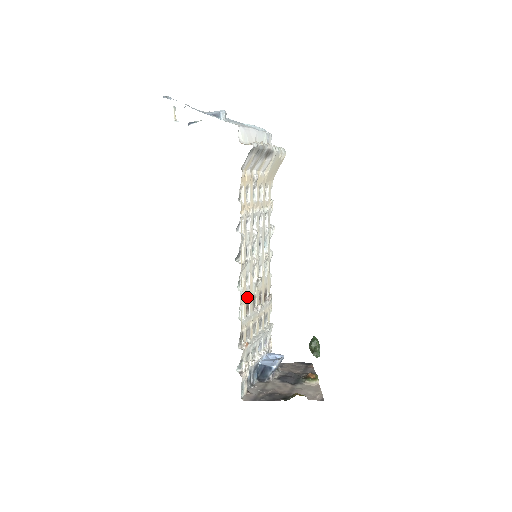
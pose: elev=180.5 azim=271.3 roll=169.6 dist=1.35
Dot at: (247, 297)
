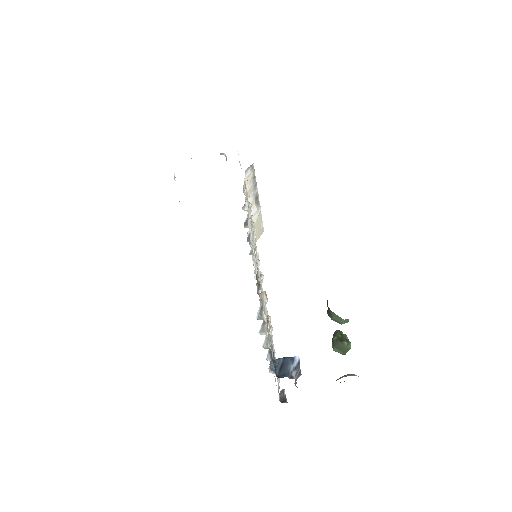
Dot at: occluded
